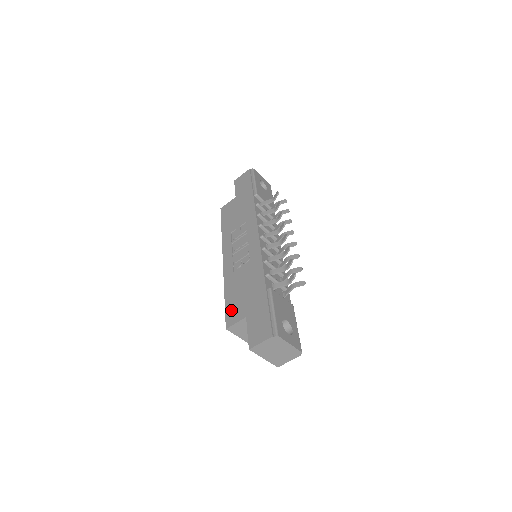
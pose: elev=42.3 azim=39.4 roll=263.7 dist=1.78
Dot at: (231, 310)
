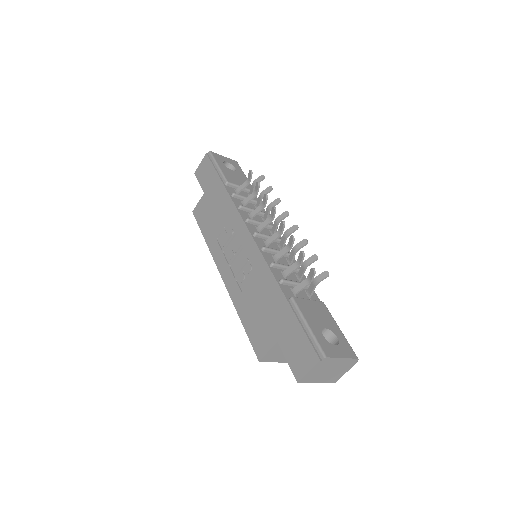
Dot at: (255, 337)
